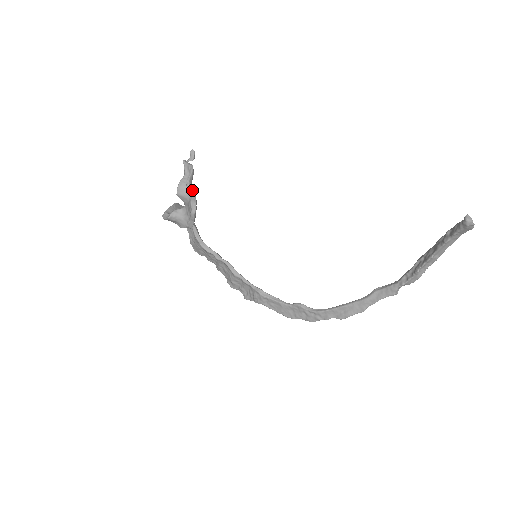
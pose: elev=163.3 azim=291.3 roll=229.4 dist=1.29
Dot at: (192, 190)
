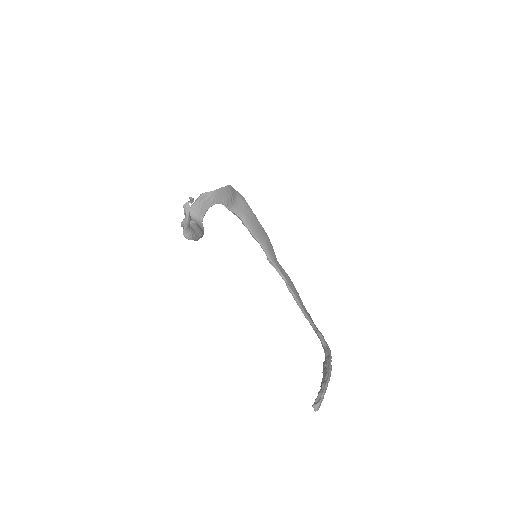
Dot at: (187, 238)
